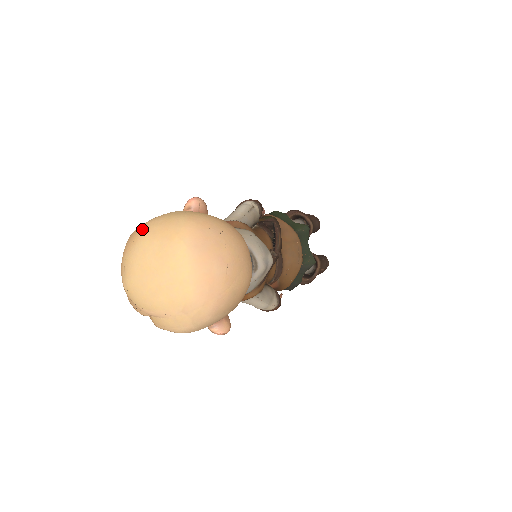
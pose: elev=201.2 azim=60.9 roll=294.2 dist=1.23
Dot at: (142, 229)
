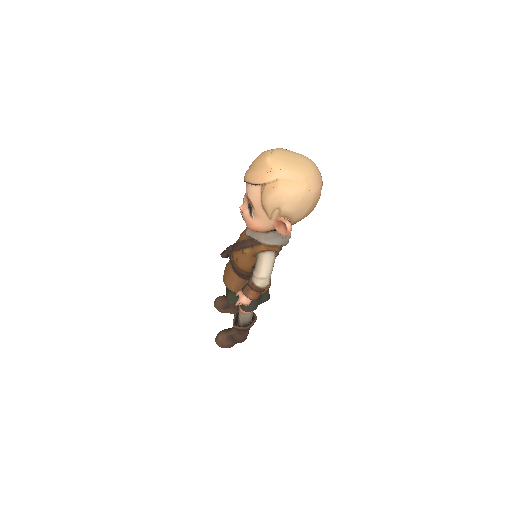
Dot at: occluded
